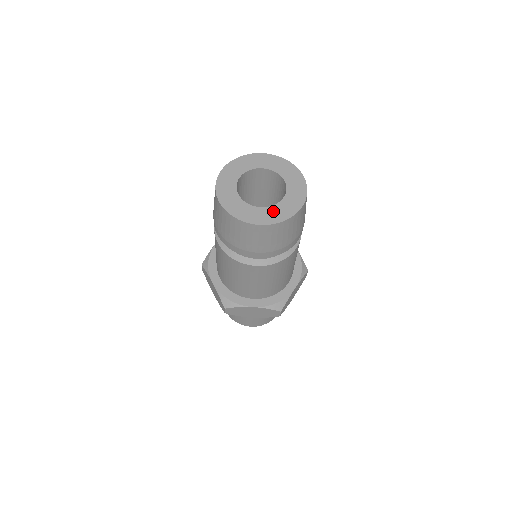
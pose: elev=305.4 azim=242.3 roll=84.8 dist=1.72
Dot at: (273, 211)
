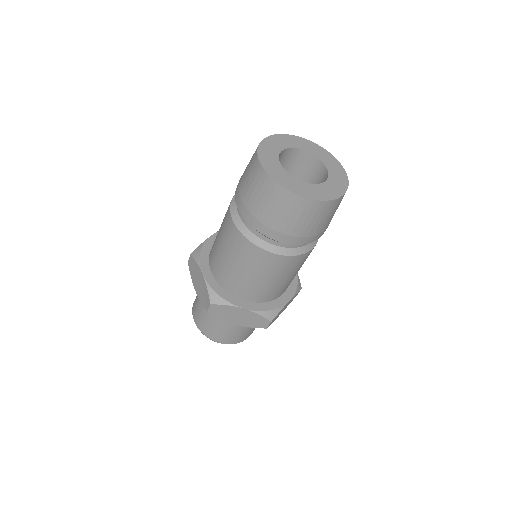
Dot at: (316, 189)
